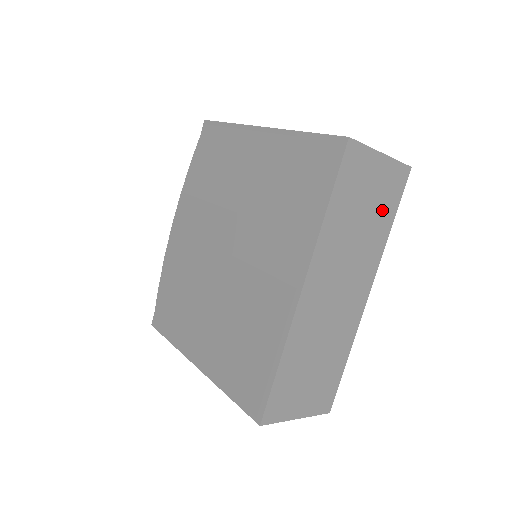
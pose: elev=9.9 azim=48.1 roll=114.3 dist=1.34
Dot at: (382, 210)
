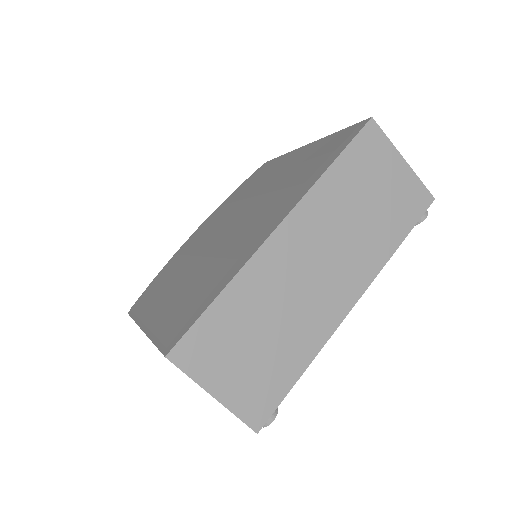
Dot at: (392, 217)
